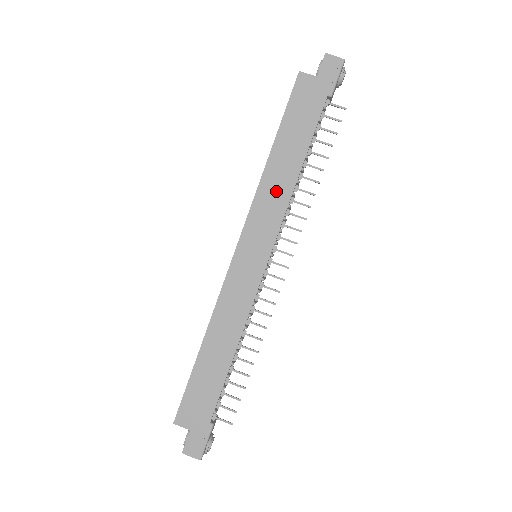
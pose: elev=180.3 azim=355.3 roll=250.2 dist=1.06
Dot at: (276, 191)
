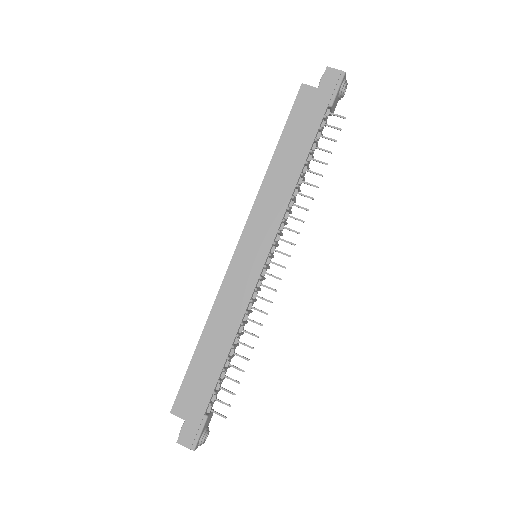
Dot at: (276, 194)
